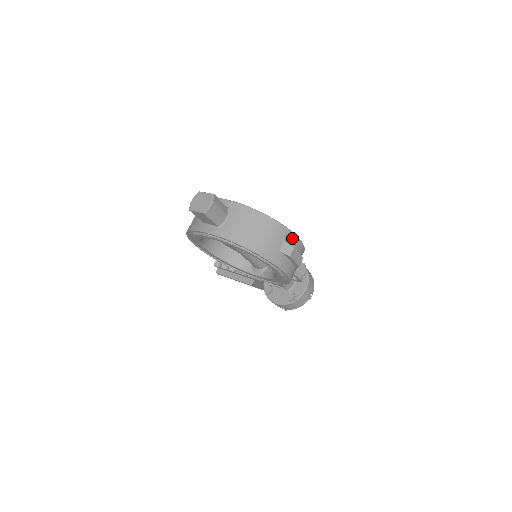
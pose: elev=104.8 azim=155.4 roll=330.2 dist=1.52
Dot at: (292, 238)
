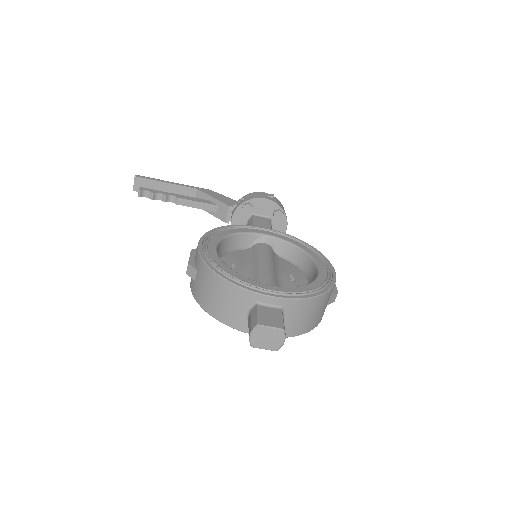
Dot at: occluded
